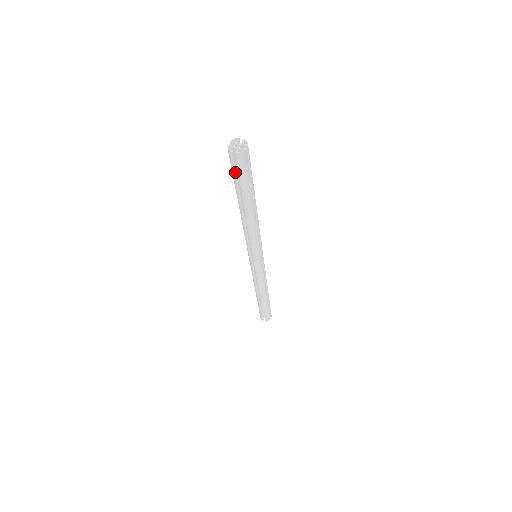
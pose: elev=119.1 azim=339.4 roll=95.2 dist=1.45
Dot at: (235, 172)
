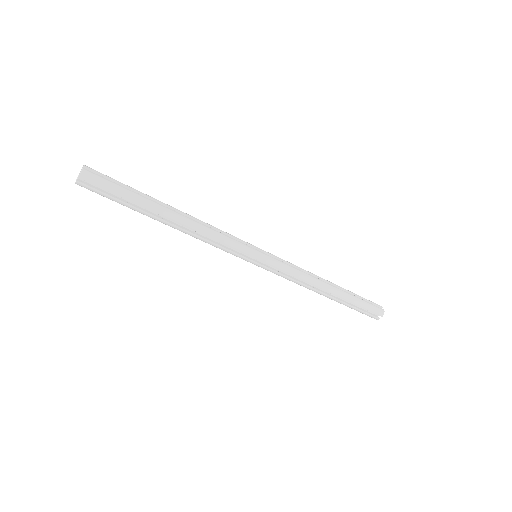
Dot at: (106, 195)
